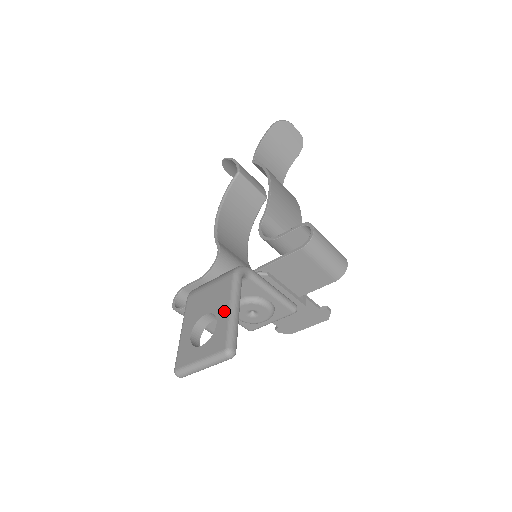
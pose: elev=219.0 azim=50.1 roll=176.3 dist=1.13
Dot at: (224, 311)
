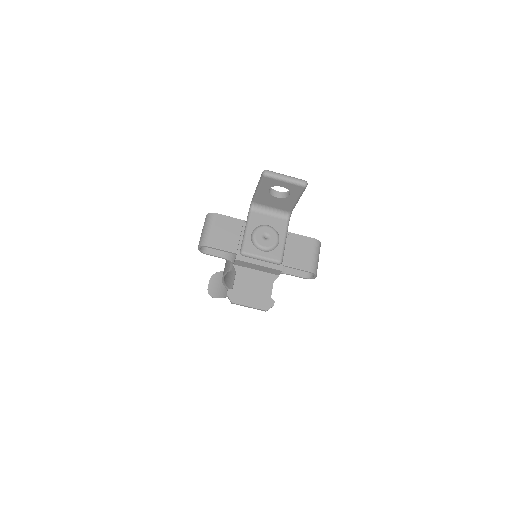
Dot at: occluded
